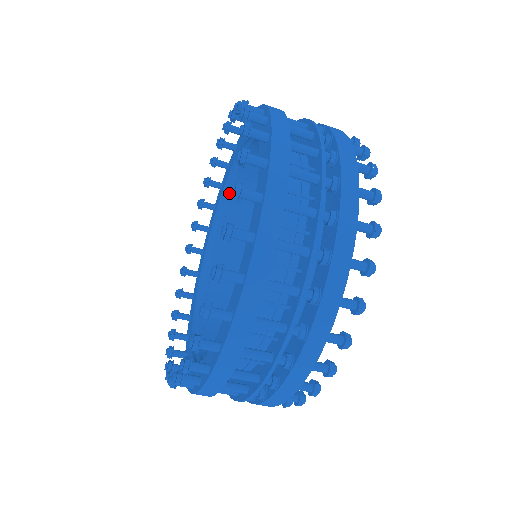
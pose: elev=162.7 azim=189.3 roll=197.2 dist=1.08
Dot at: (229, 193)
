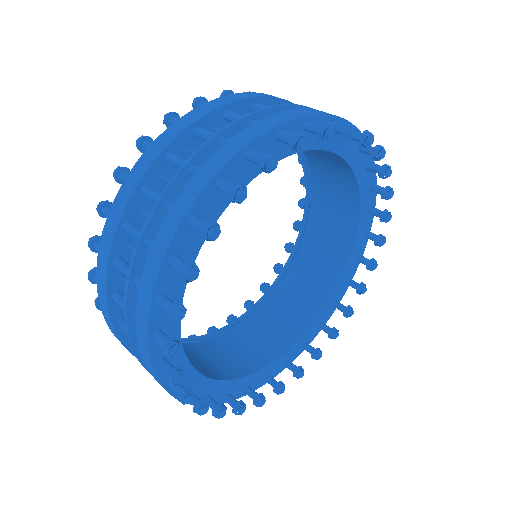
Dot at: occluded
